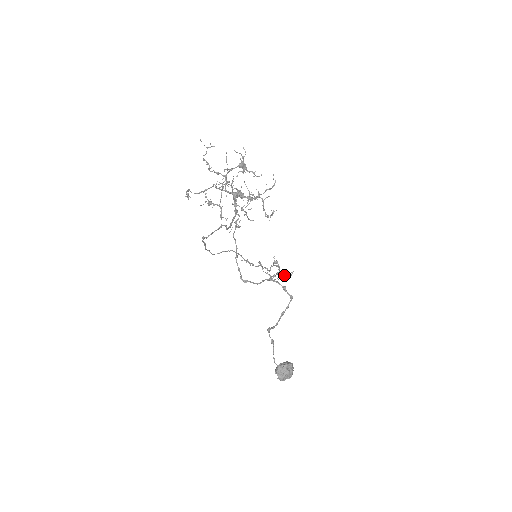
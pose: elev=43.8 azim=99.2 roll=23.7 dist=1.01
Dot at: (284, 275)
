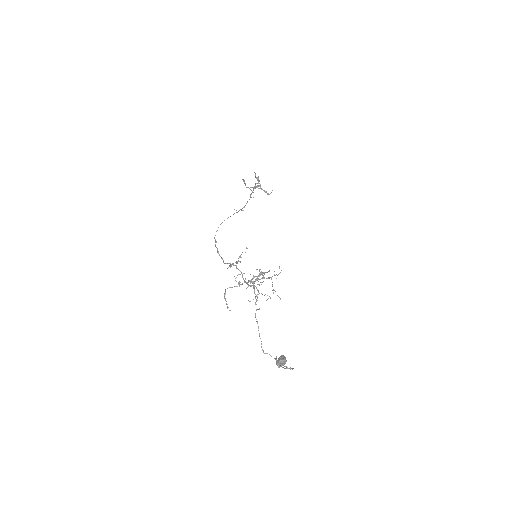
Dot at: (264, 190)
